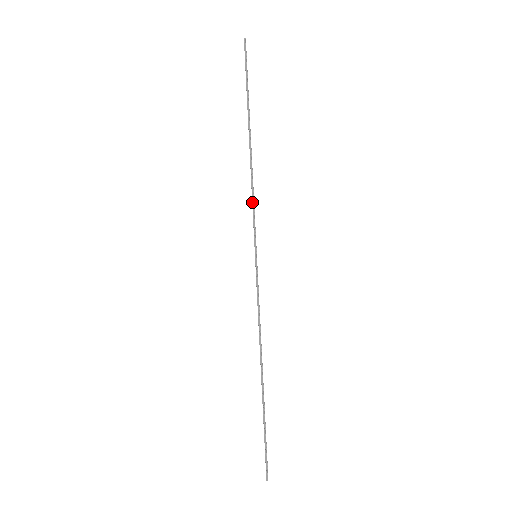
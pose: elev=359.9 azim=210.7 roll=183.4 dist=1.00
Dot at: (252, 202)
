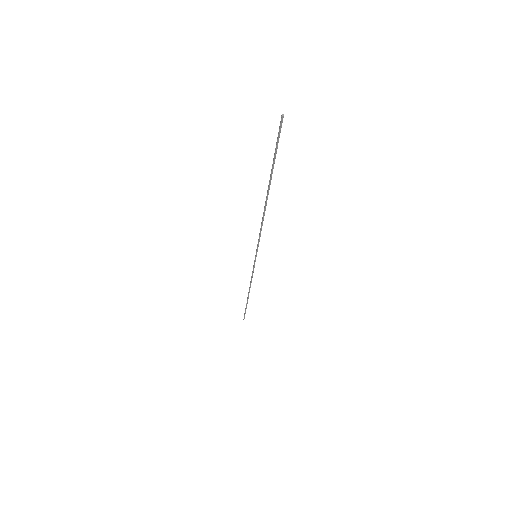
Dot at: (260, 232)
